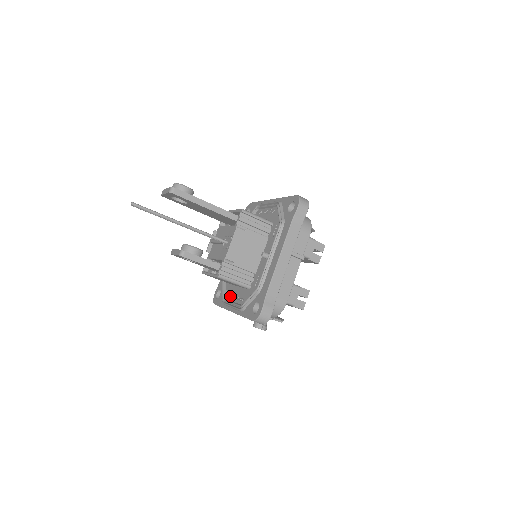
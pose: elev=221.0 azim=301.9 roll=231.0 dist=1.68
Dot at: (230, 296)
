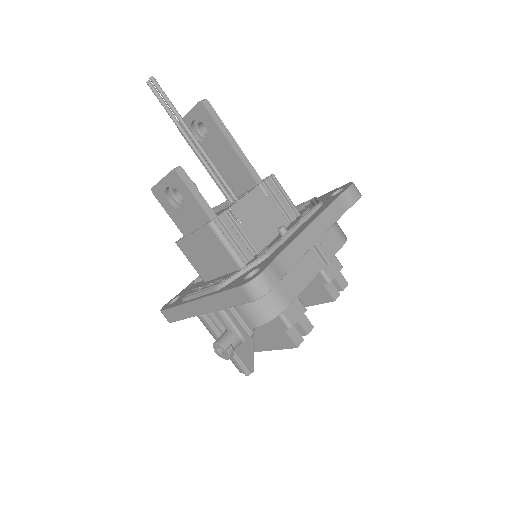
Dot at: occluded
